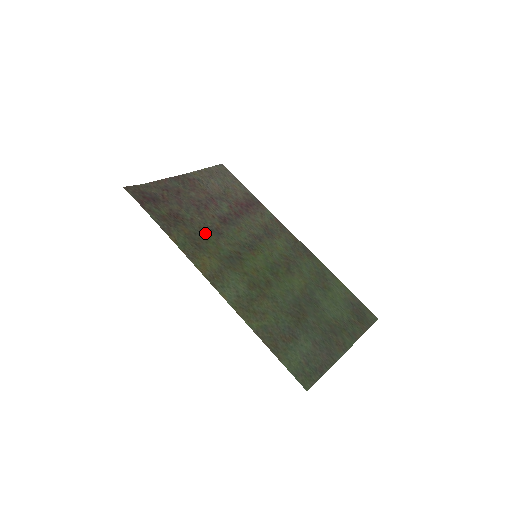
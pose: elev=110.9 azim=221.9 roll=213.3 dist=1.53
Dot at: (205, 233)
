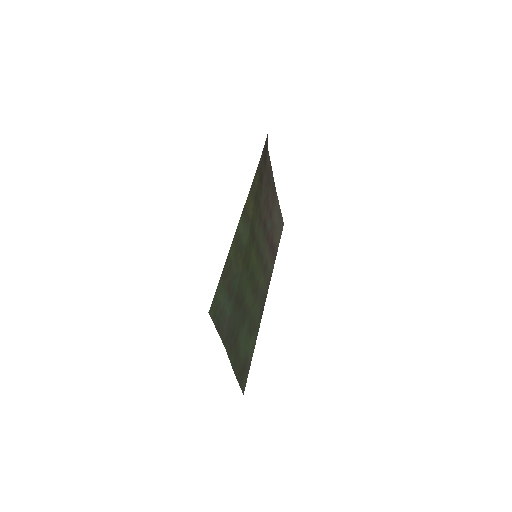
Dot at: (259, 206)
